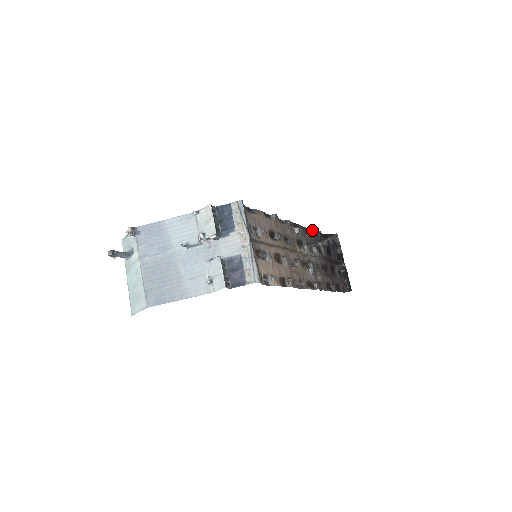
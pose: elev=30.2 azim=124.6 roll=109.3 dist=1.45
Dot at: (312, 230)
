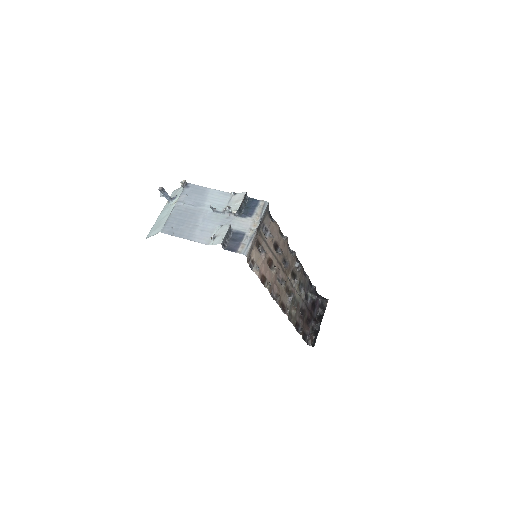
Dot at: occluded
